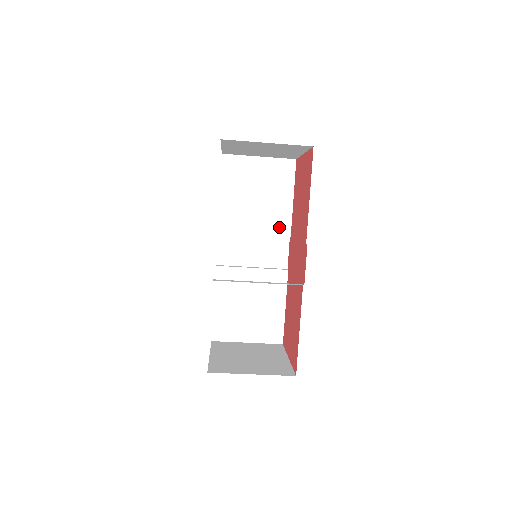
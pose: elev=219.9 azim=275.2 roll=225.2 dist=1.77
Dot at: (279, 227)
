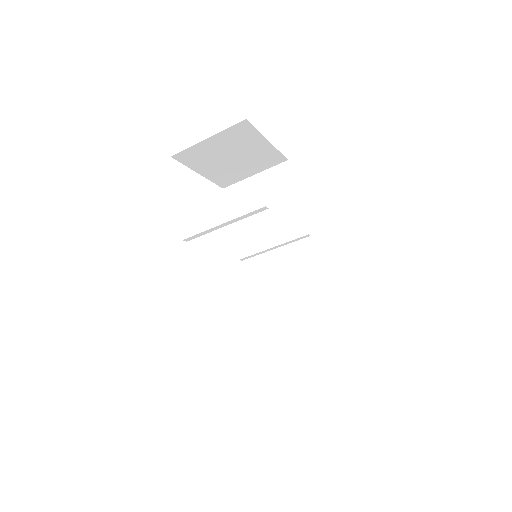
Dot at: (294, 229)
